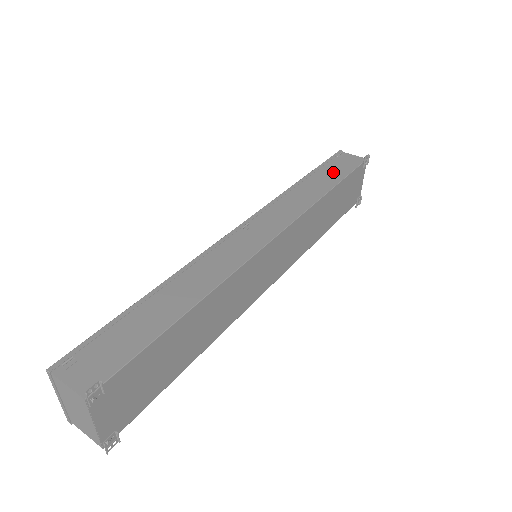
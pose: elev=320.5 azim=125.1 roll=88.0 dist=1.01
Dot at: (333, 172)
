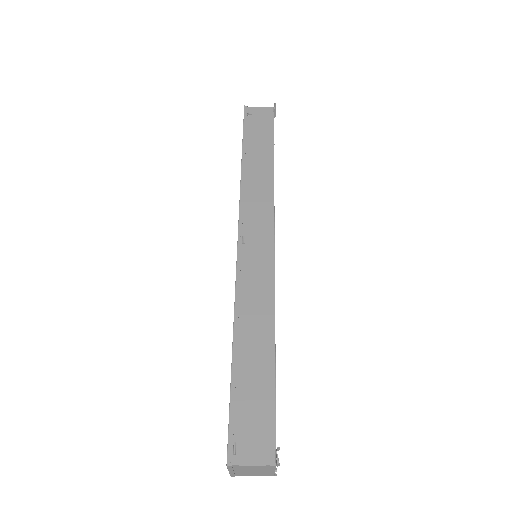
Dot at: (260, 138)
